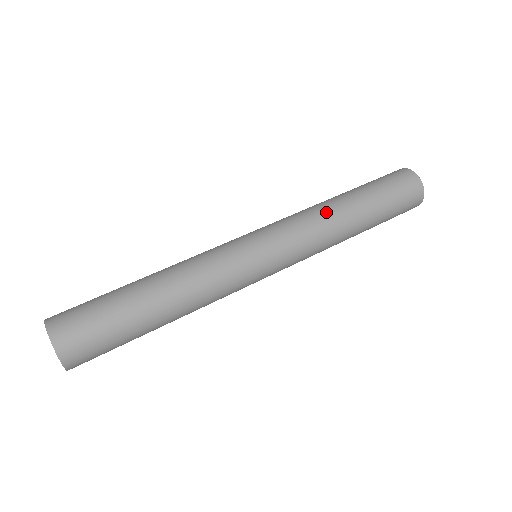
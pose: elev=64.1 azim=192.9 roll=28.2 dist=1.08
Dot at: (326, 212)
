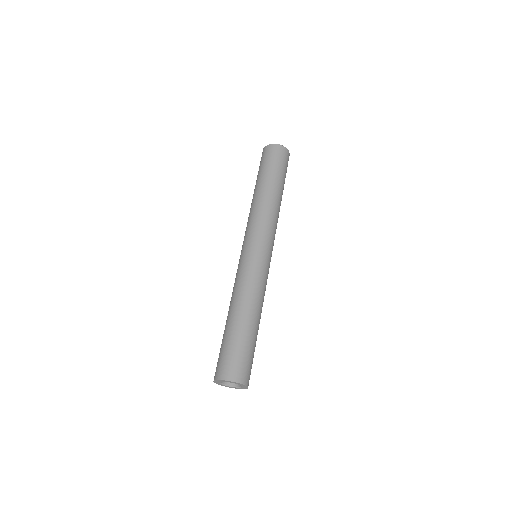
Dot at: (260, 204)
